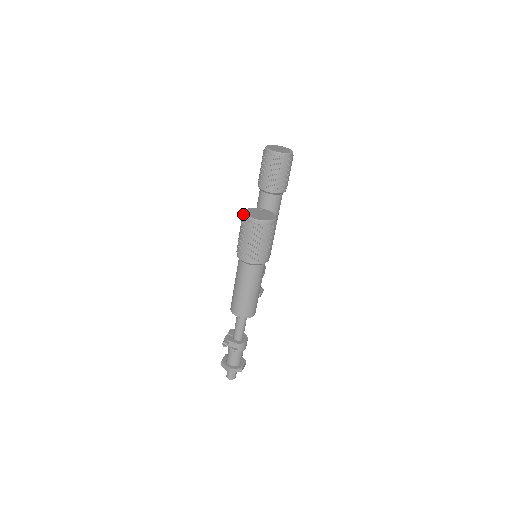
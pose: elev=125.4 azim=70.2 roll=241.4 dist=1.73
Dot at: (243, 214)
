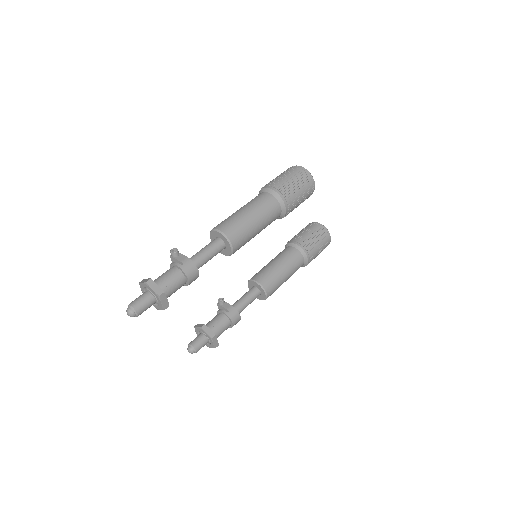
Dot at: occluded
